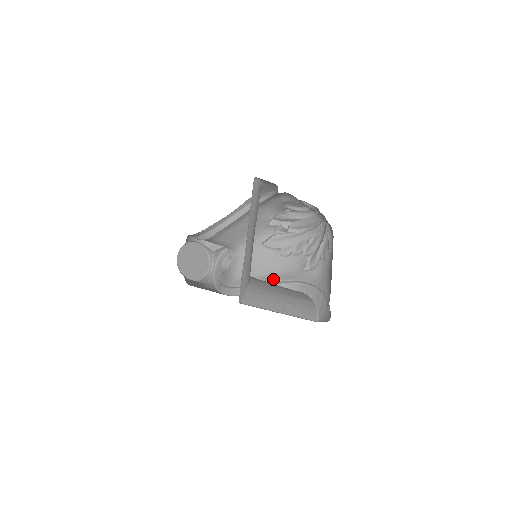
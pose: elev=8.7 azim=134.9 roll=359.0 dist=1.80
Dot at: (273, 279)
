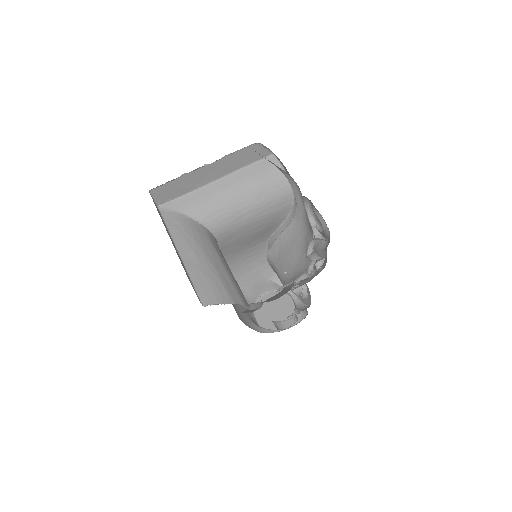
Dot at: occluded
